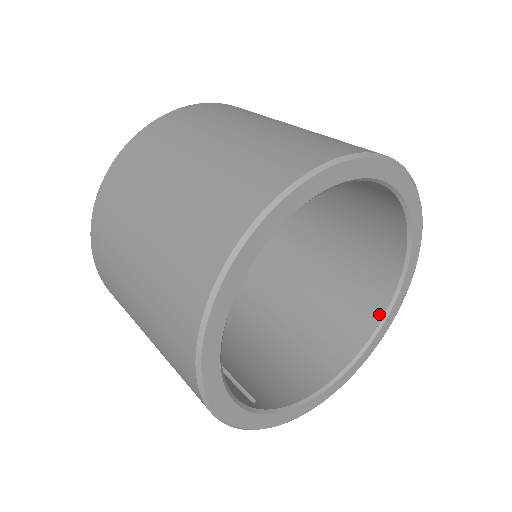
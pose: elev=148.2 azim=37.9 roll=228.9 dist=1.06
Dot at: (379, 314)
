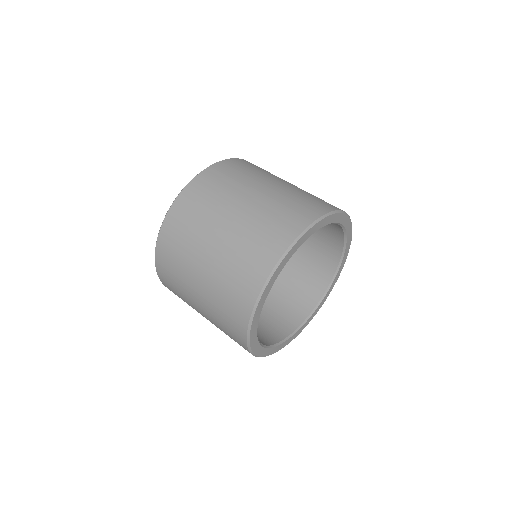
Dot at: (306, 314)
